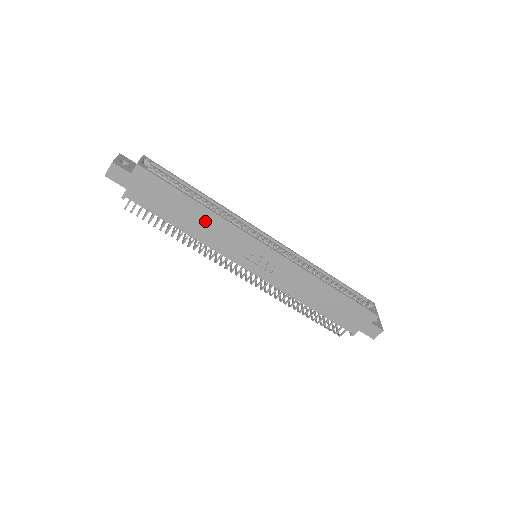
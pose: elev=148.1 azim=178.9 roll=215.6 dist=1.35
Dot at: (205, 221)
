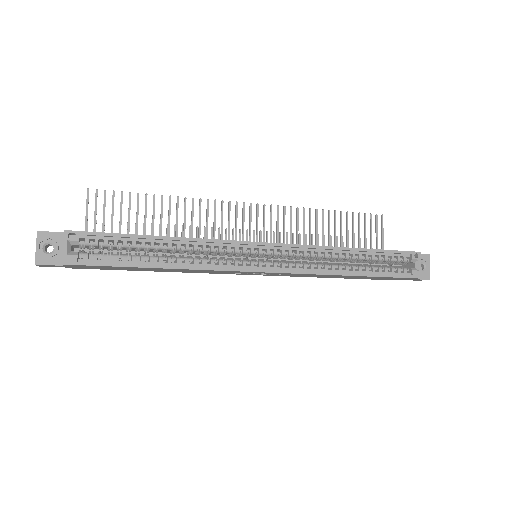
Dot at: (176, 270)
